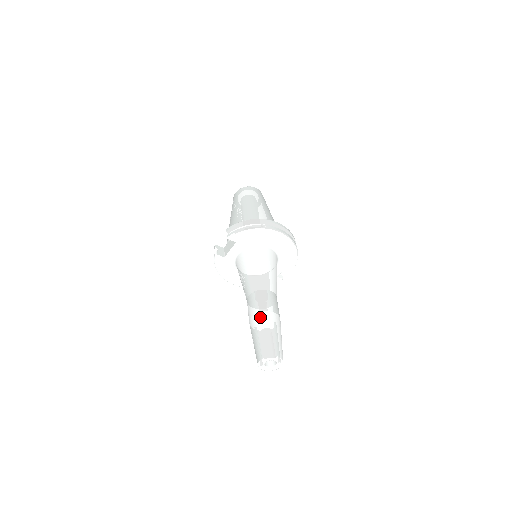
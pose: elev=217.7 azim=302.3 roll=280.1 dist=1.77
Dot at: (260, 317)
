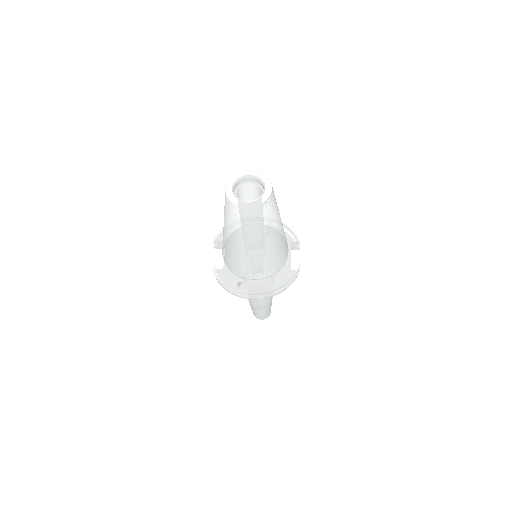
Dot at: (250, 304)
